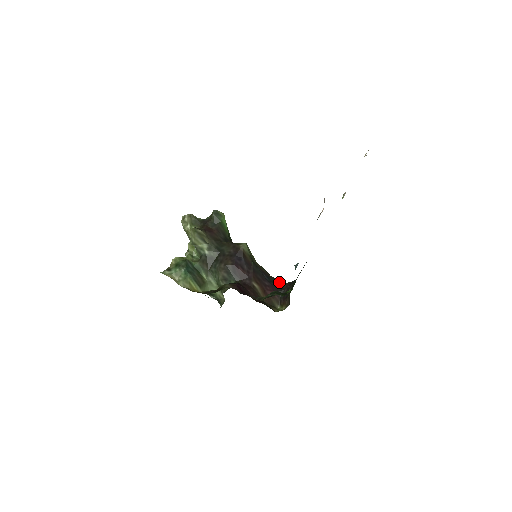
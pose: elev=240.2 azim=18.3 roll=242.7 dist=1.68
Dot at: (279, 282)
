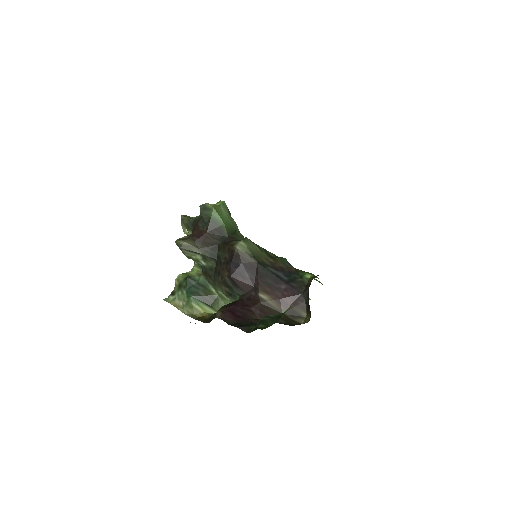
Dot at: (305, 277)
